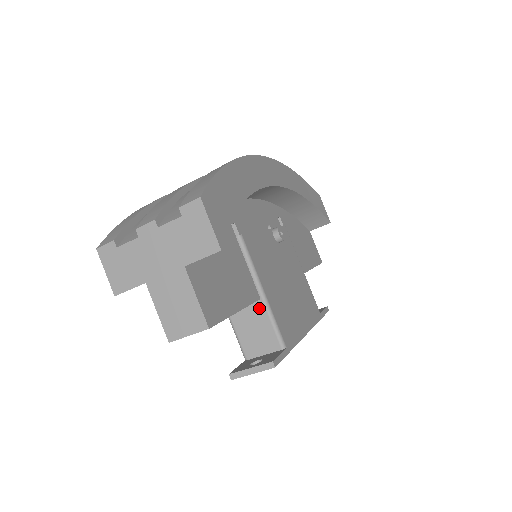
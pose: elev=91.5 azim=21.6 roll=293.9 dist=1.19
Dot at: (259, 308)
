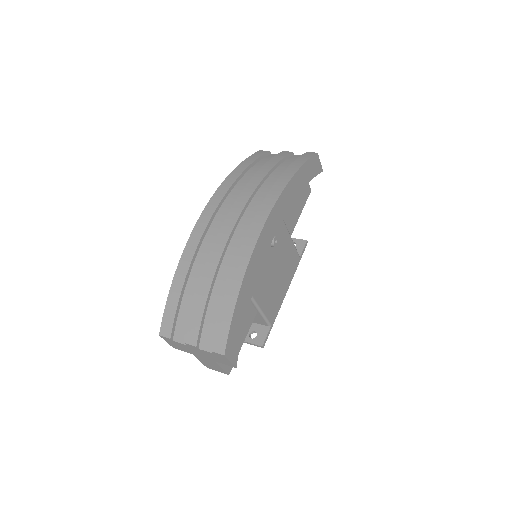
Dot at: occluded
